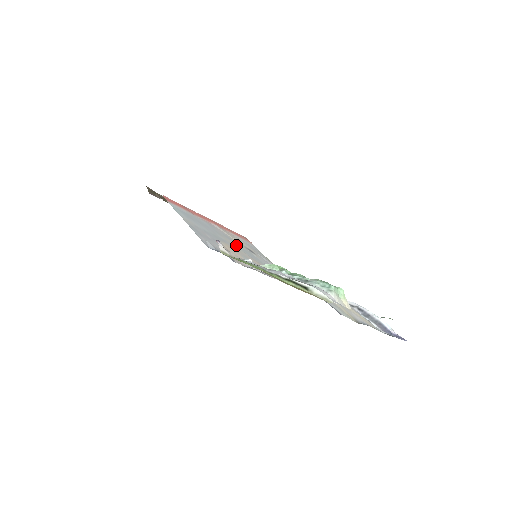
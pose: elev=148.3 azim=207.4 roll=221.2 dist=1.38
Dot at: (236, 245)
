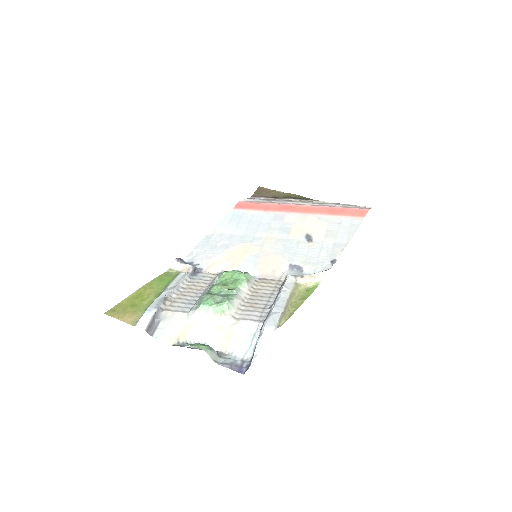
Dot at: (278, 239)
